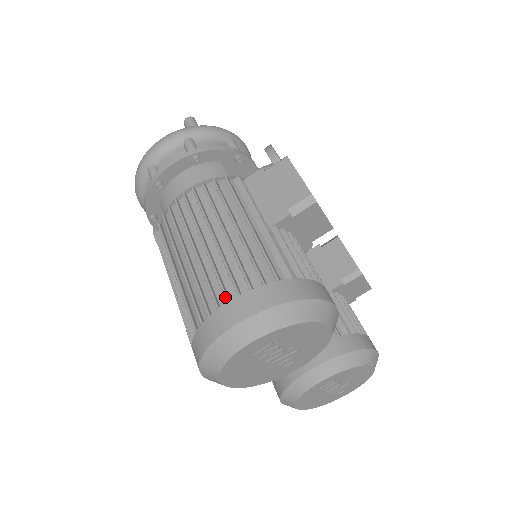
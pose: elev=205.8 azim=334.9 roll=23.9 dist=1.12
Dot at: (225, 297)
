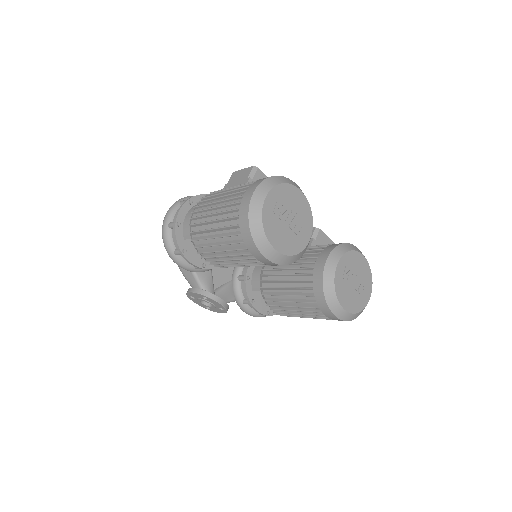
Dot at: (241, 196)
